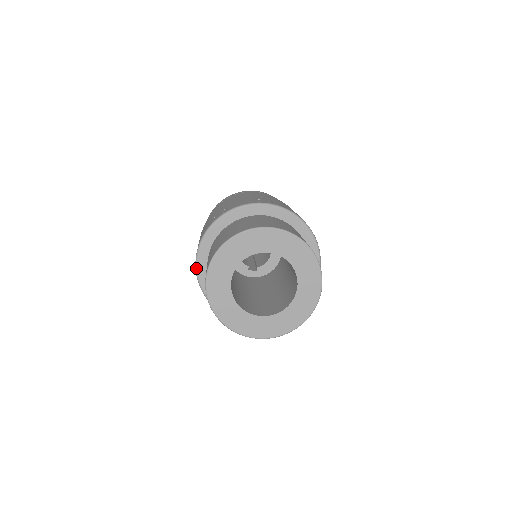
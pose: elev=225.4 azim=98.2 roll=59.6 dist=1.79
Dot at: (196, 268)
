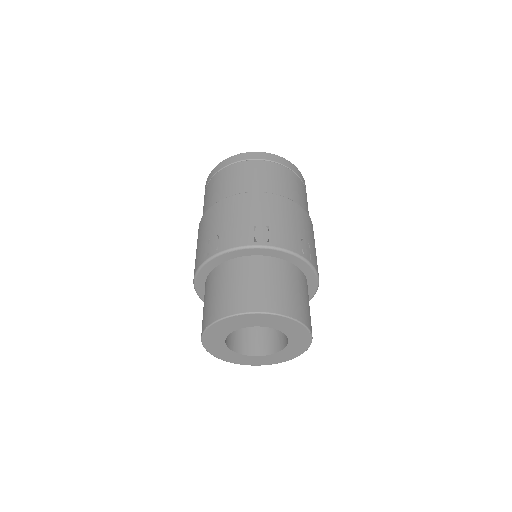
Dot at: (206, 262)
